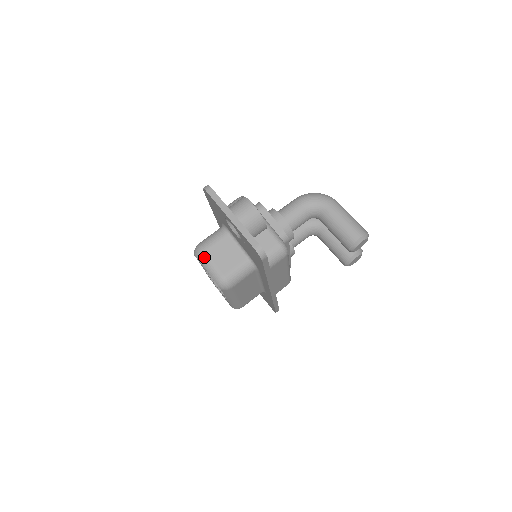
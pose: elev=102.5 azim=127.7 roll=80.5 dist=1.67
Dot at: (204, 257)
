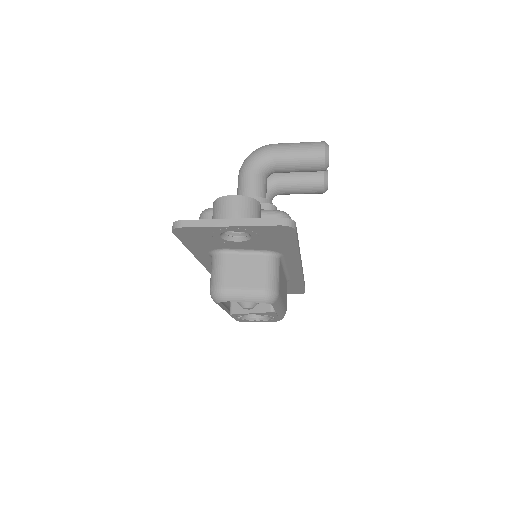
Dot at: (230, 293)
